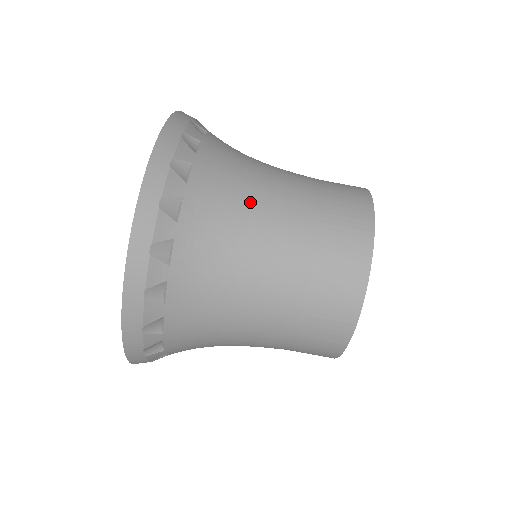
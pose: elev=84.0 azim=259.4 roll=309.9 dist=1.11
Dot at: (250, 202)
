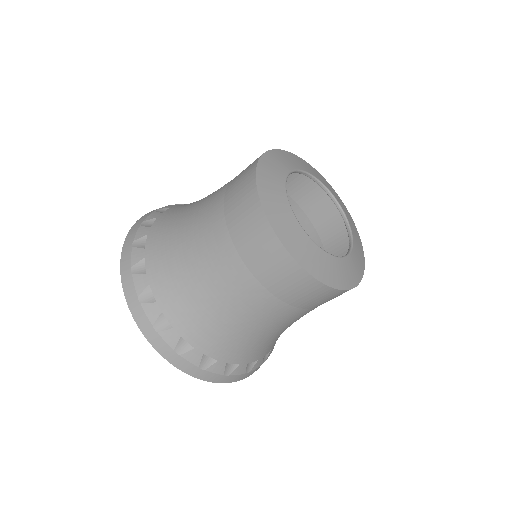
Dot at: (245, 329)
